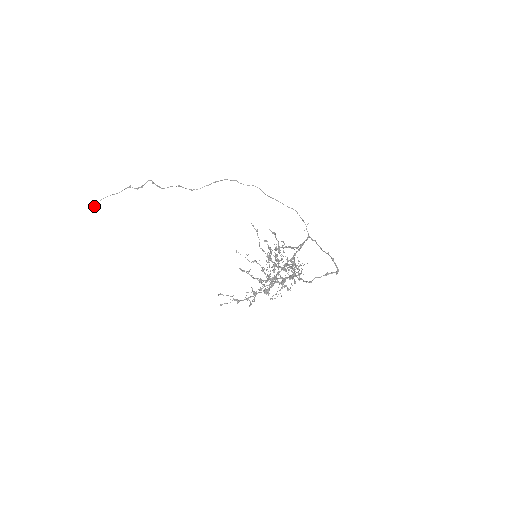
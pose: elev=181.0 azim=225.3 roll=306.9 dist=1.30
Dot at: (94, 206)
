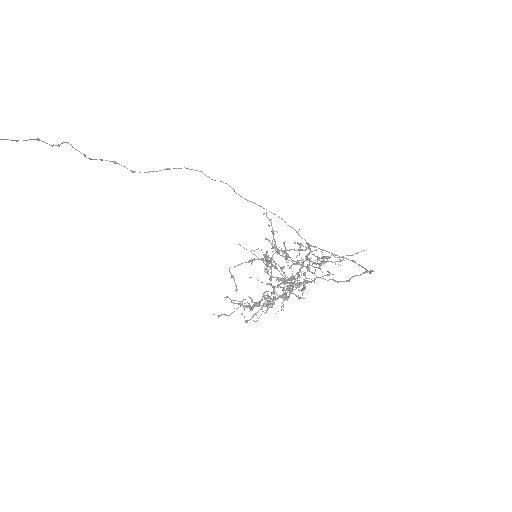
Dot at: out of frame
